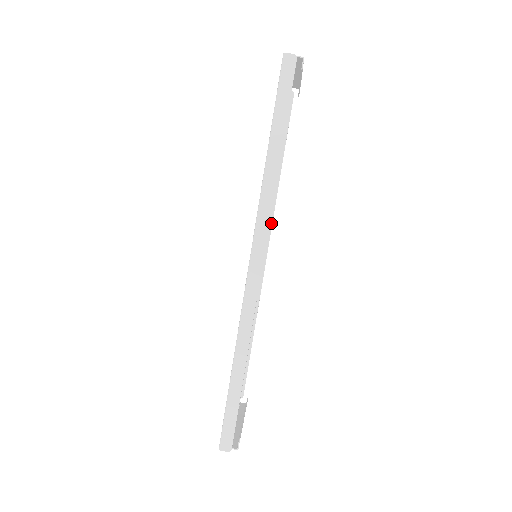
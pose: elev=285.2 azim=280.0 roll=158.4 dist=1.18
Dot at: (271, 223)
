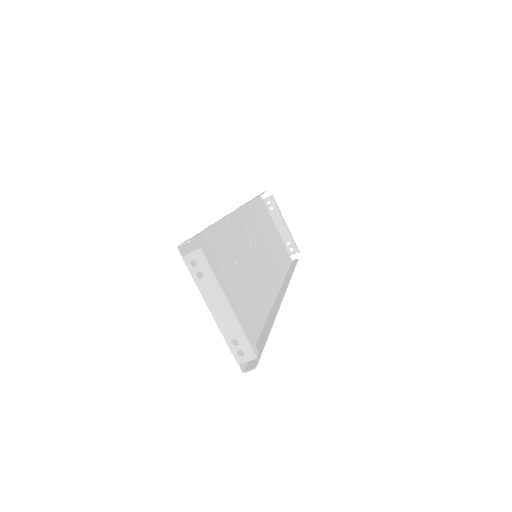
Dot at: occluded
